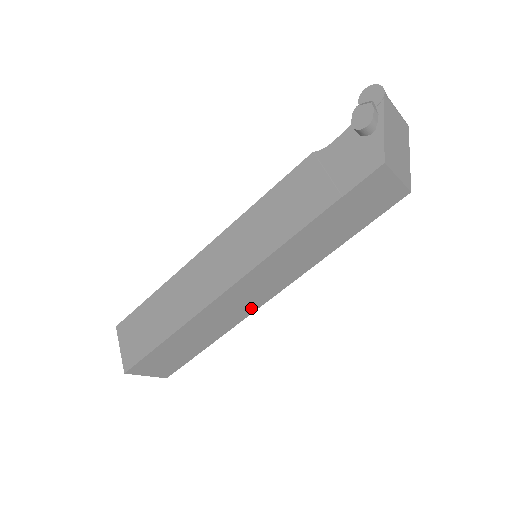
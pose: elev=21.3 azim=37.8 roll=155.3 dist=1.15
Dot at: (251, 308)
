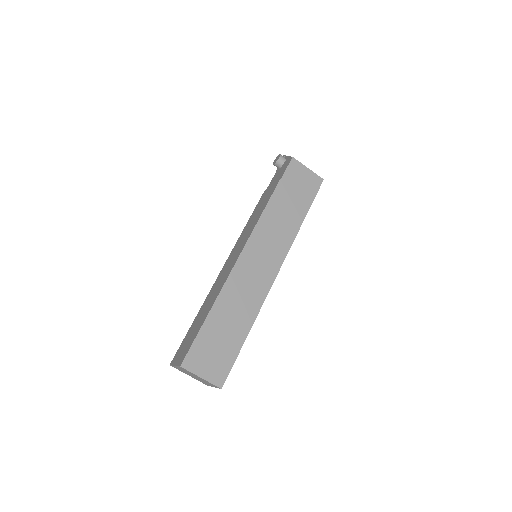
Dot at: (265, 285)
